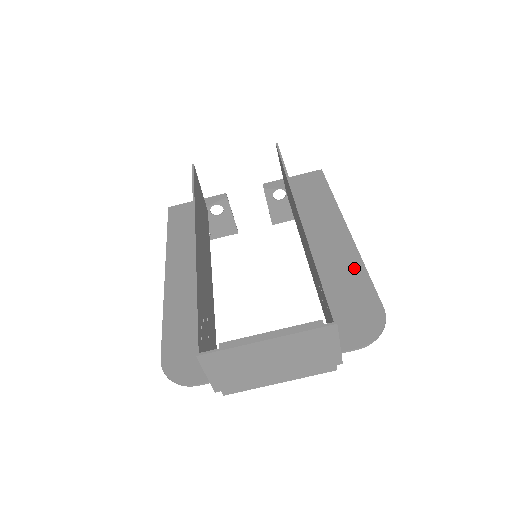
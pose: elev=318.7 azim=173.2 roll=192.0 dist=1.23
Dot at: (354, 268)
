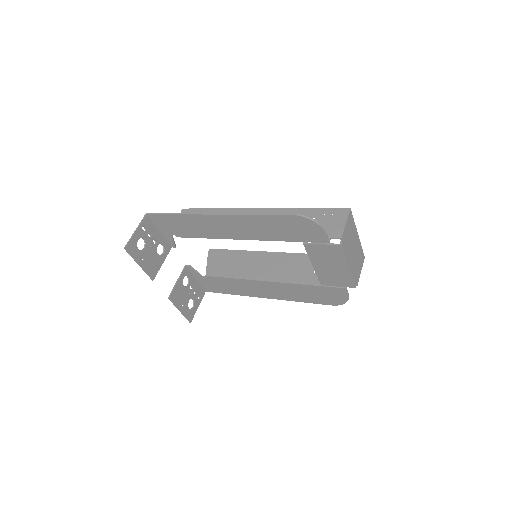
Dot at: (297, 297)
